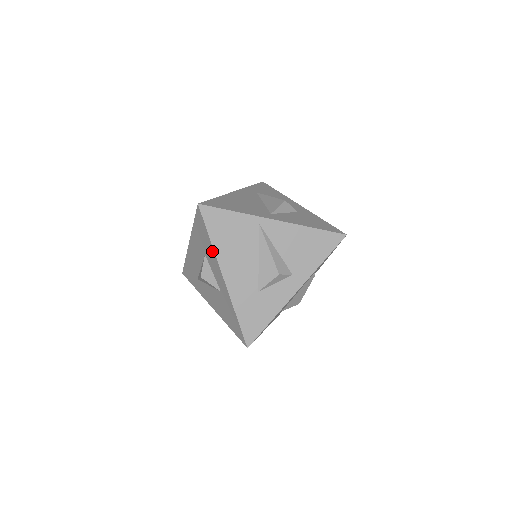
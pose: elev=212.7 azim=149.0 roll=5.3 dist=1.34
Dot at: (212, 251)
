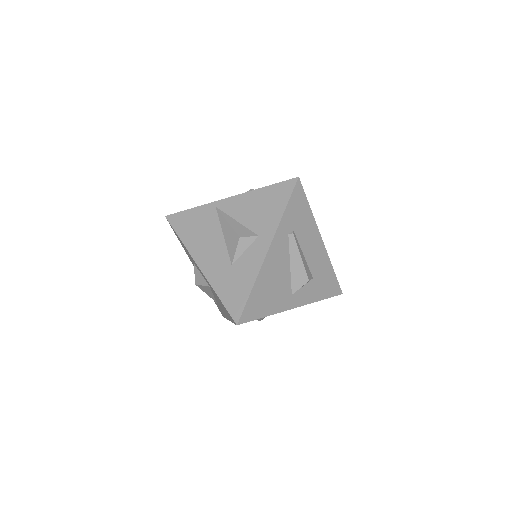
Dot at: (186, 249)
